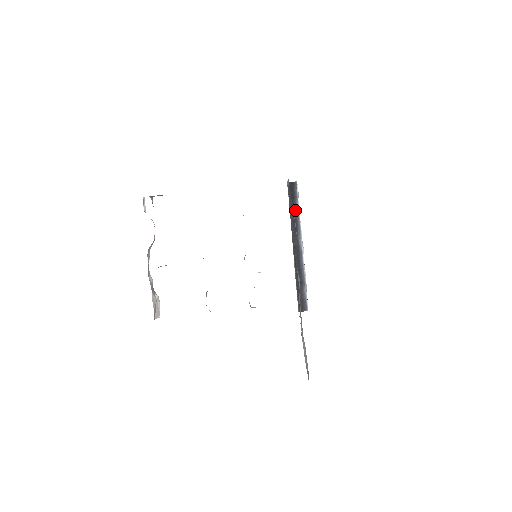
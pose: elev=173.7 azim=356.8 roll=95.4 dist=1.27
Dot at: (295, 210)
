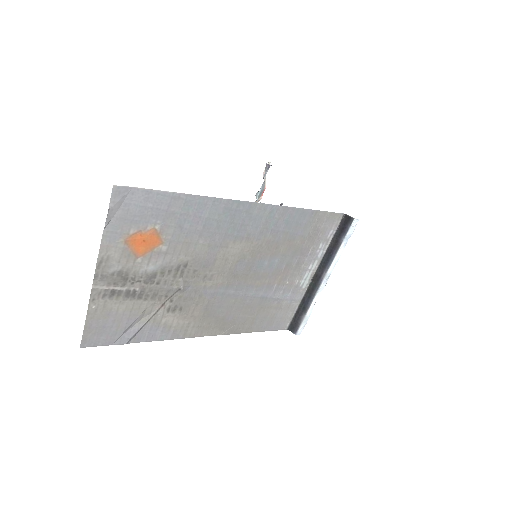
Dot at: (337, 244)
